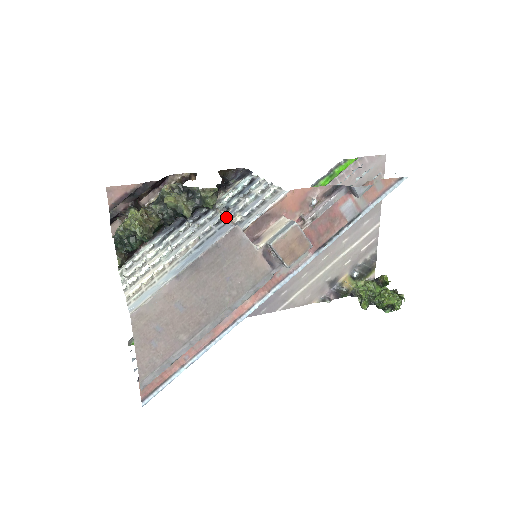
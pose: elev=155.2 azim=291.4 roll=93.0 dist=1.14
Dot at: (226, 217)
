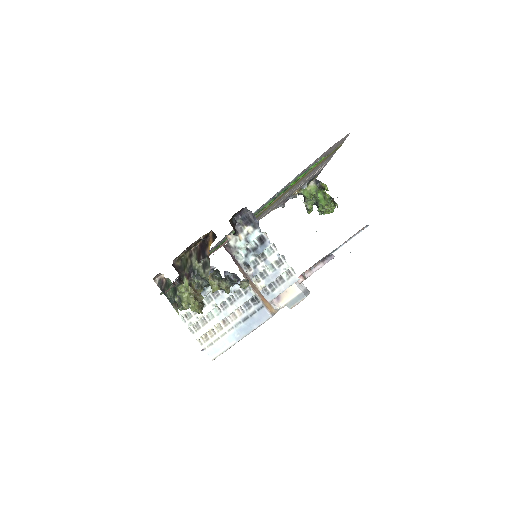
Dot at: (261, 300)
